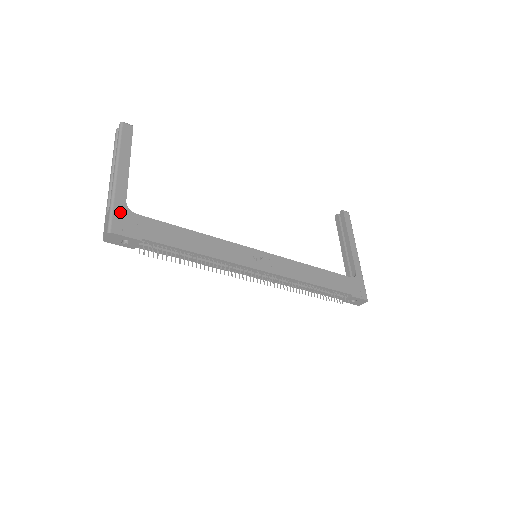
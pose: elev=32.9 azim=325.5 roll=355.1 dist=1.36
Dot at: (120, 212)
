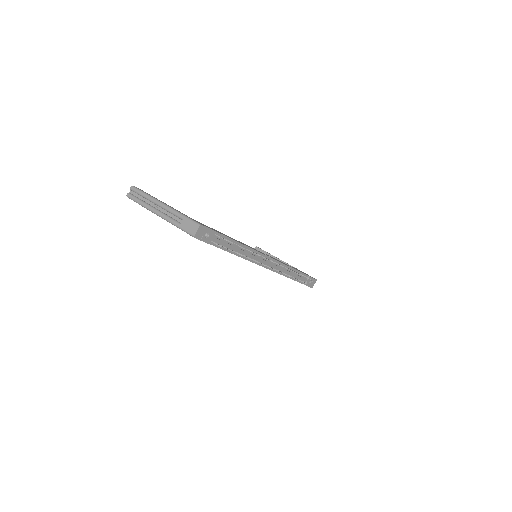
Dot at: occluded
